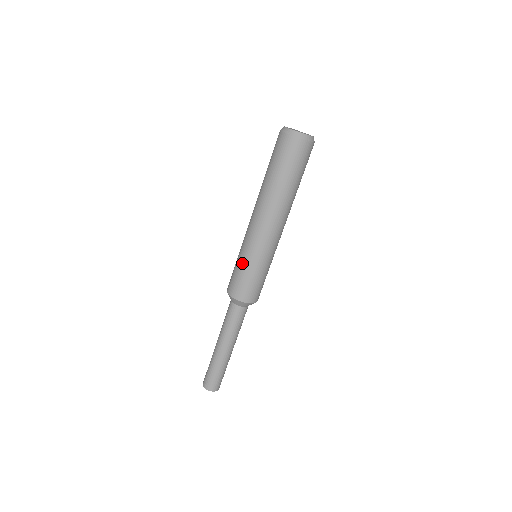
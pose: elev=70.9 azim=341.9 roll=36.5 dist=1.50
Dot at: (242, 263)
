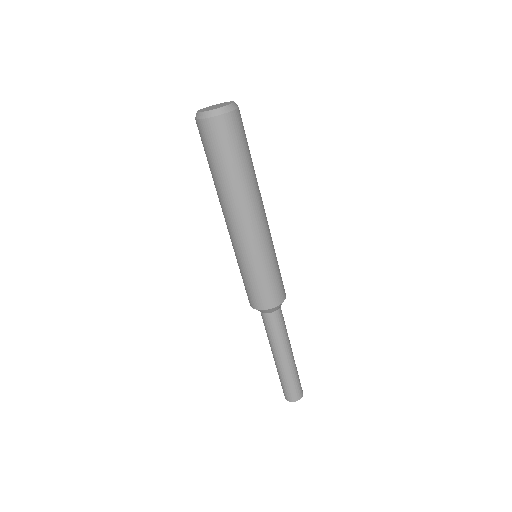
Dot at: (256, 273)
